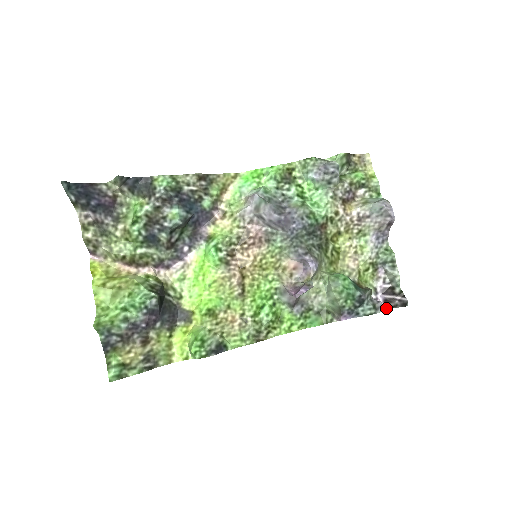
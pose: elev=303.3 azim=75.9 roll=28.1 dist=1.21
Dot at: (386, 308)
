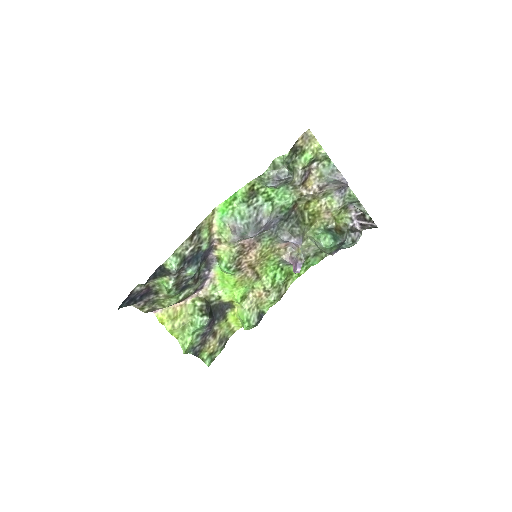
Dot at: (363, 229)
